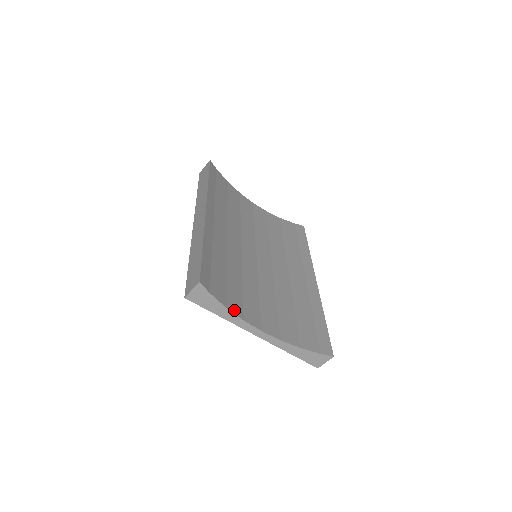
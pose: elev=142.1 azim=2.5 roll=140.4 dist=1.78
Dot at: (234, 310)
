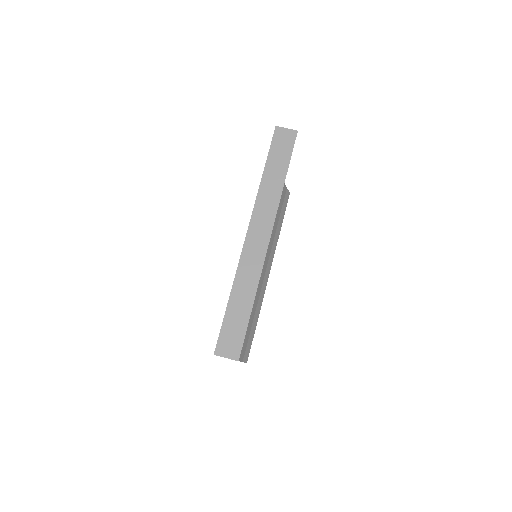
Dot at: occluded
